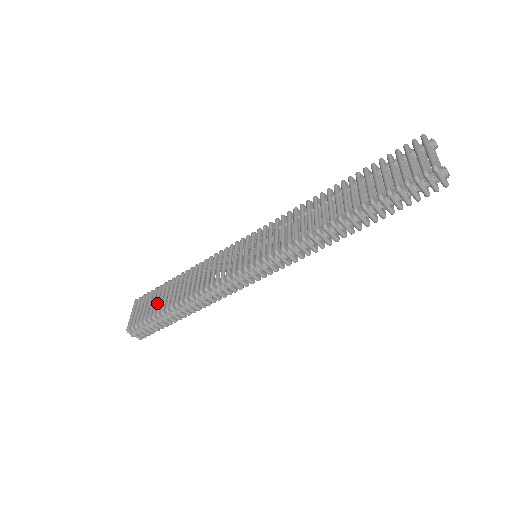
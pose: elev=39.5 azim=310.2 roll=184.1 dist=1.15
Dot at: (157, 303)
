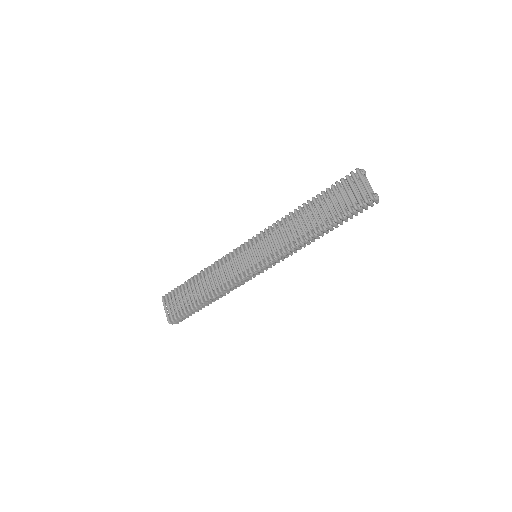
Dot at: (186, 299)
